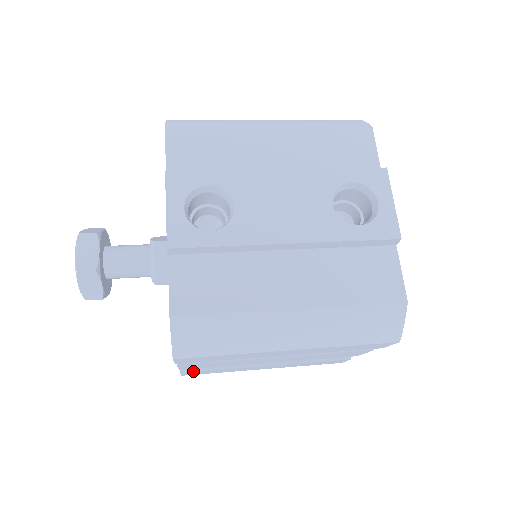
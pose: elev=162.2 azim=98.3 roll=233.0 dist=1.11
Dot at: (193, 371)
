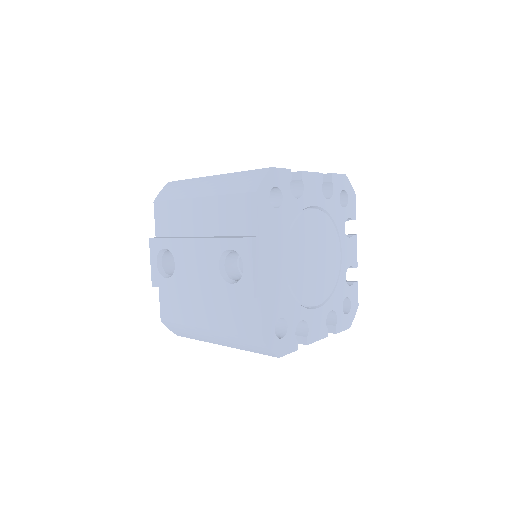
Dot at: occluded
